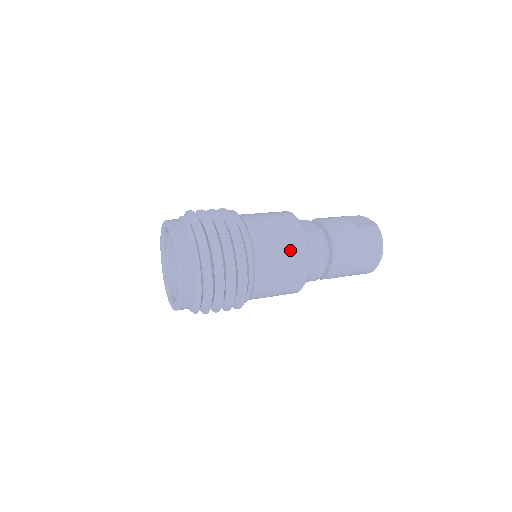
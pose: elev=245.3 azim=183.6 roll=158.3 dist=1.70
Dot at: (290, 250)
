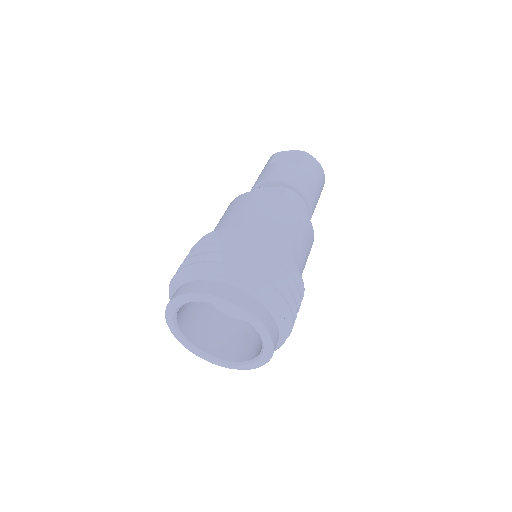
Dot at: (298, 225)
